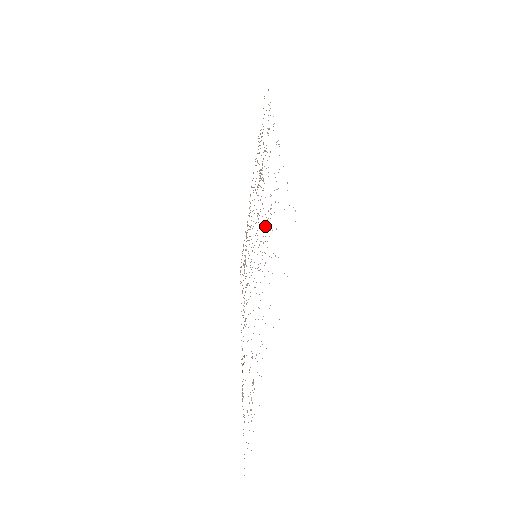
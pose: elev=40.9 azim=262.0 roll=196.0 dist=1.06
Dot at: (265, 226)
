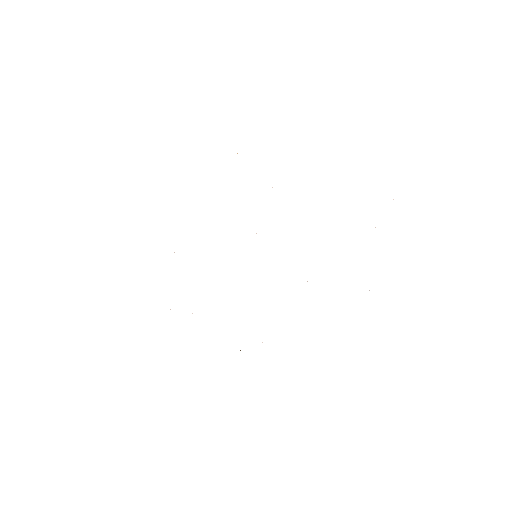
Dot at: occluded
